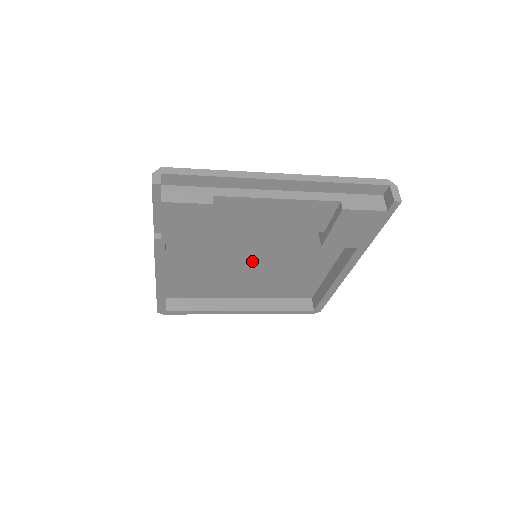
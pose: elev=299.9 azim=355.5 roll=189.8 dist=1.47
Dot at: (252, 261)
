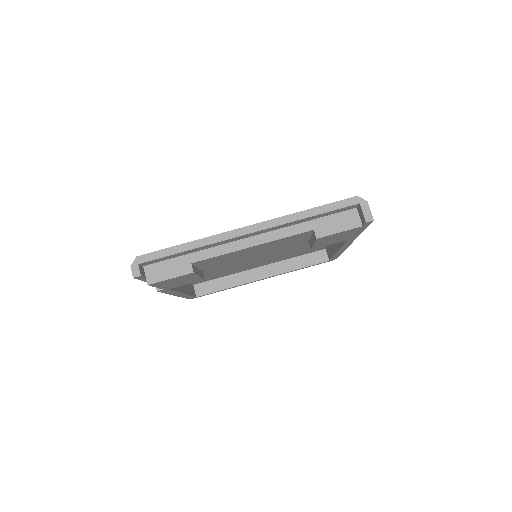
Dot at: (255, 257)
